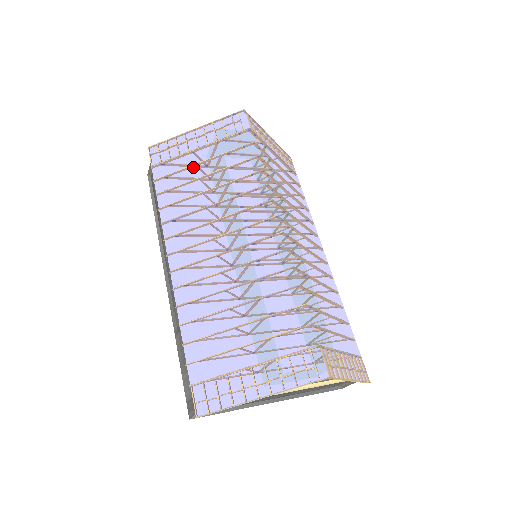
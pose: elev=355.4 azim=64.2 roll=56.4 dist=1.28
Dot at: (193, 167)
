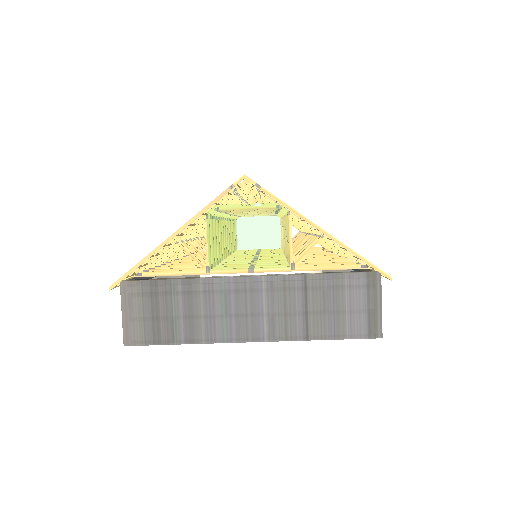
Dot at: occluded
